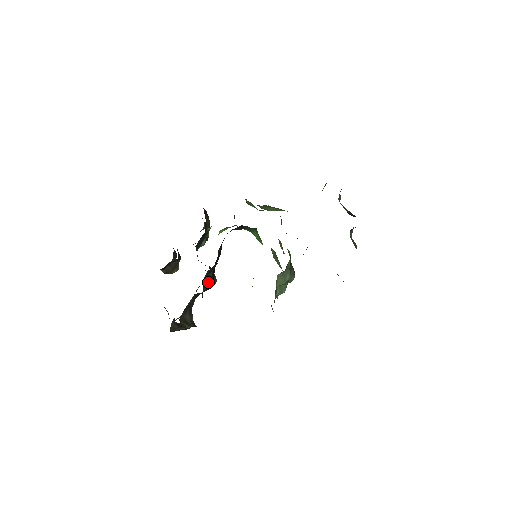
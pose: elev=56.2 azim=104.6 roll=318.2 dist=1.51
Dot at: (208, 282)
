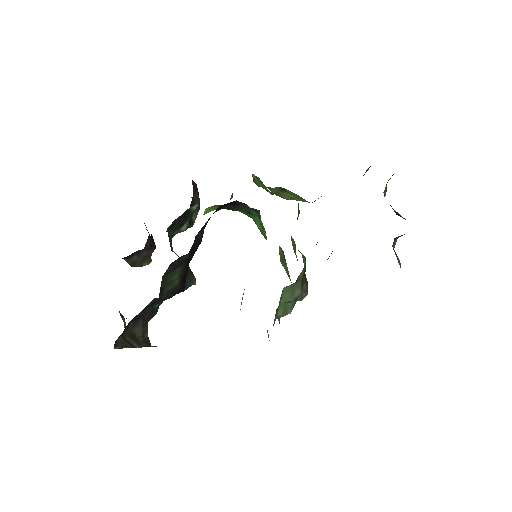
Dot at: (173, 282)
